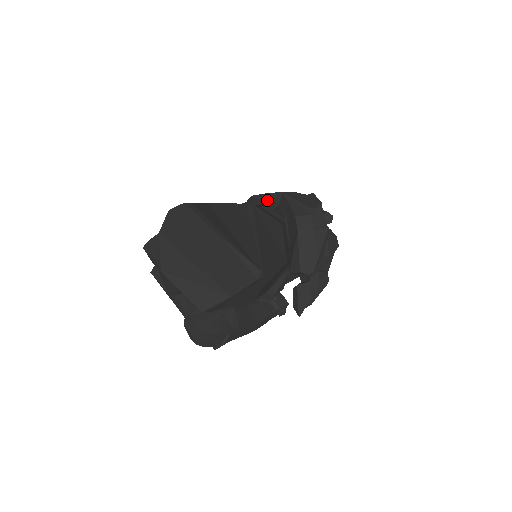
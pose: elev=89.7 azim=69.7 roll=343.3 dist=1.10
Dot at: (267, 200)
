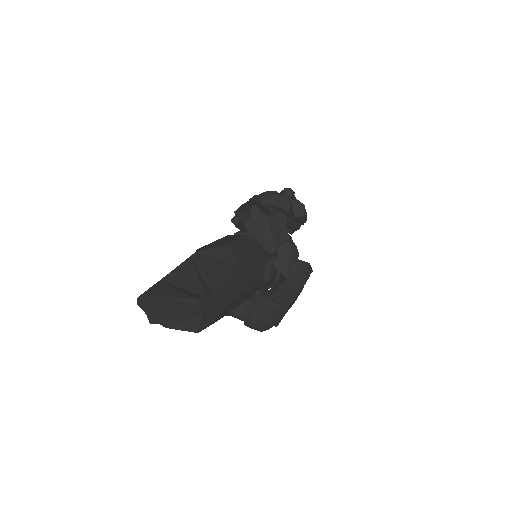
Dot at: occluded
